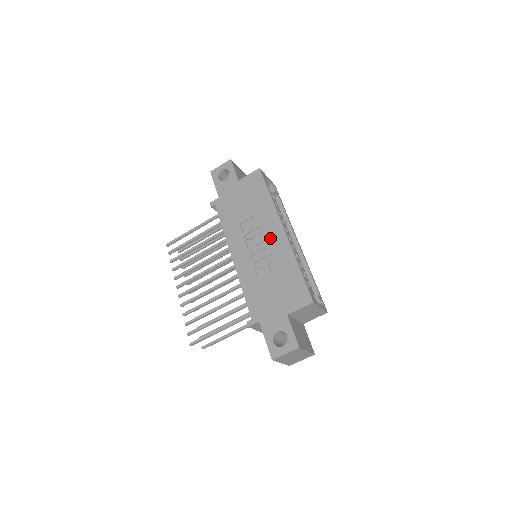
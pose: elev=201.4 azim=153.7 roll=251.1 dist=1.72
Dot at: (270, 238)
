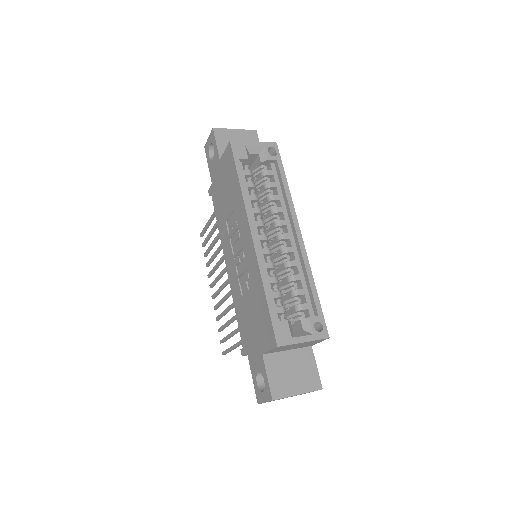
Dot at: (244, 246)
